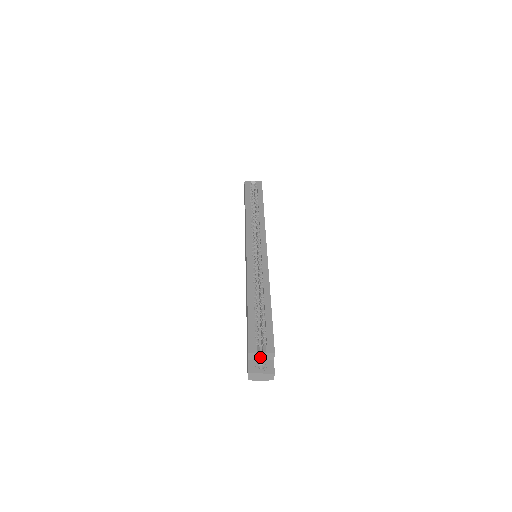
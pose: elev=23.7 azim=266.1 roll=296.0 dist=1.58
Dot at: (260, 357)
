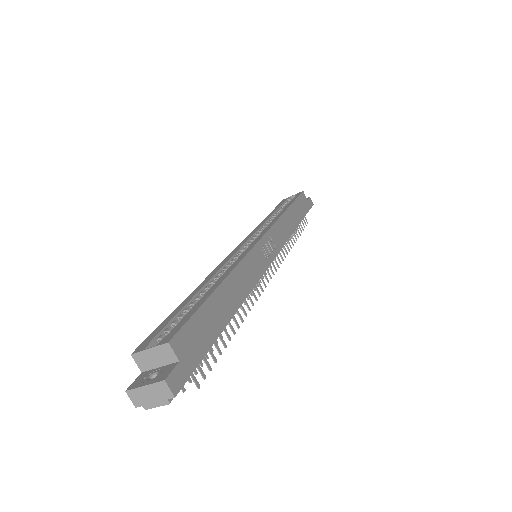
Dot at: (154, 360)
